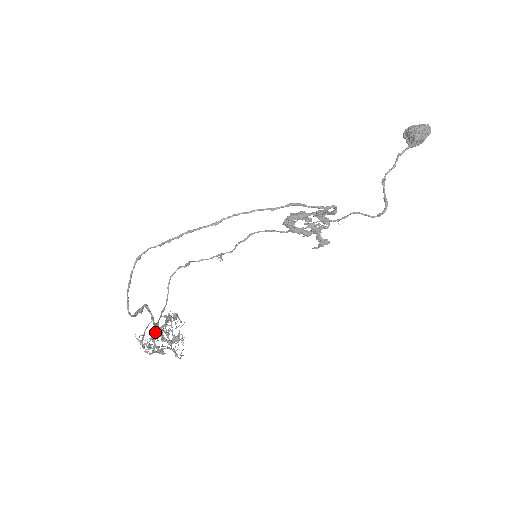
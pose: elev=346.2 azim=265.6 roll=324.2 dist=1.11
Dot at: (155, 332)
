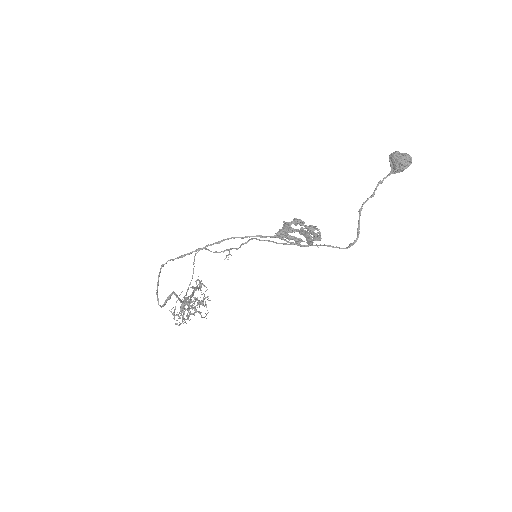
Dot at: (183, 305)
